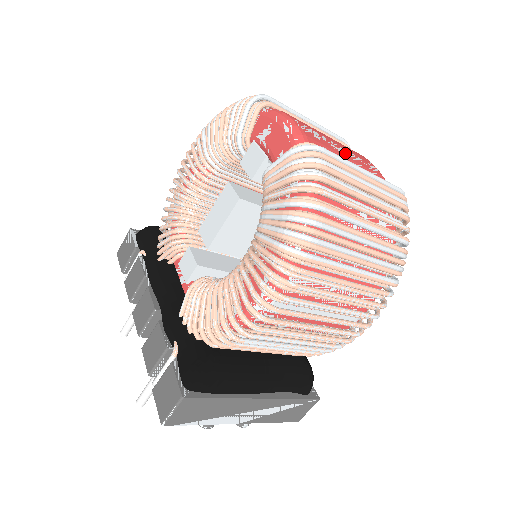
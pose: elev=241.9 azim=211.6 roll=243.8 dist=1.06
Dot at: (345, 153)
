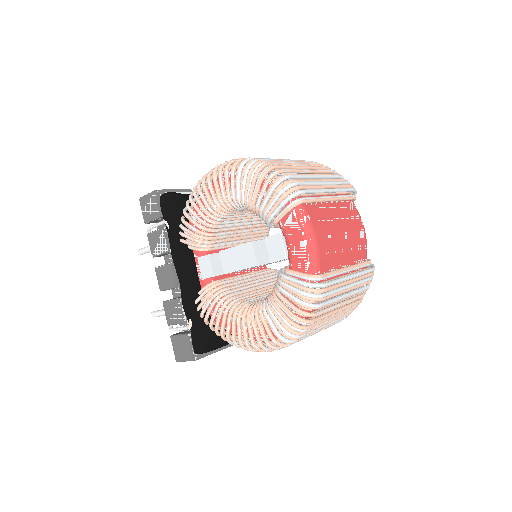
Dot at: (345, 248)
